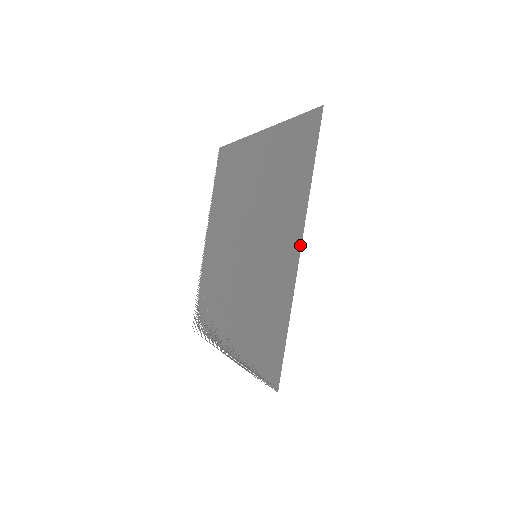
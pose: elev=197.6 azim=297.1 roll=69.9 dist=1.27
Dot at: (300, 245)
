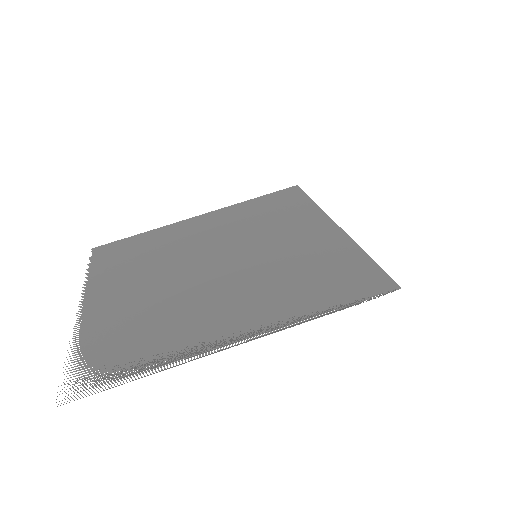
Dot at: (334, 222)
